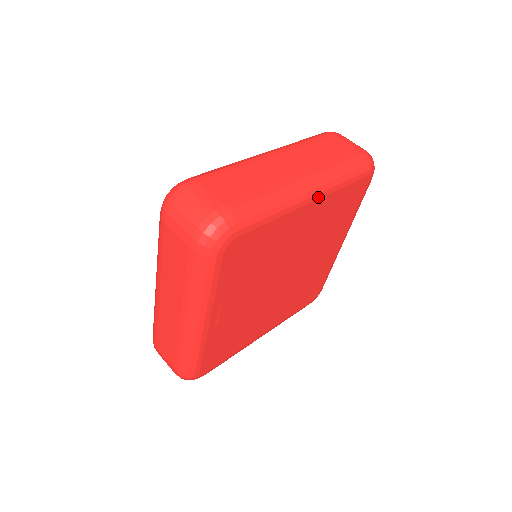
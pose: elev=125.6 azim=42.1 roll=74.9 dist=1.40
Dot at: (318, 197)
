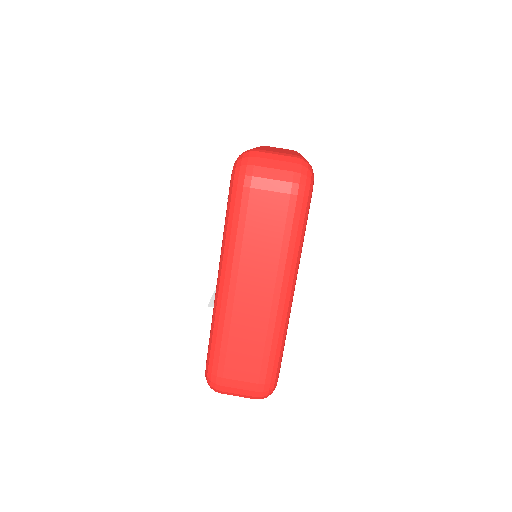
Dot at: occluded
